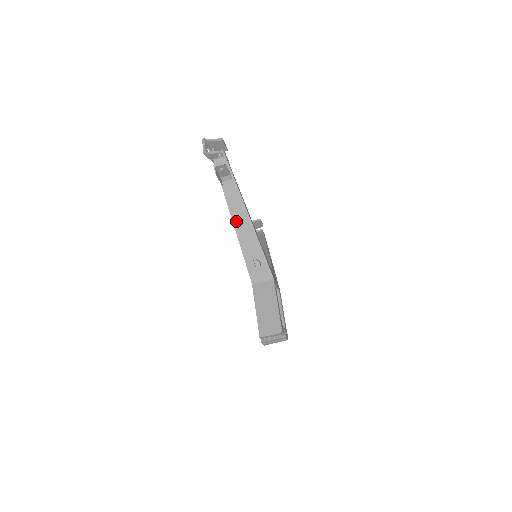
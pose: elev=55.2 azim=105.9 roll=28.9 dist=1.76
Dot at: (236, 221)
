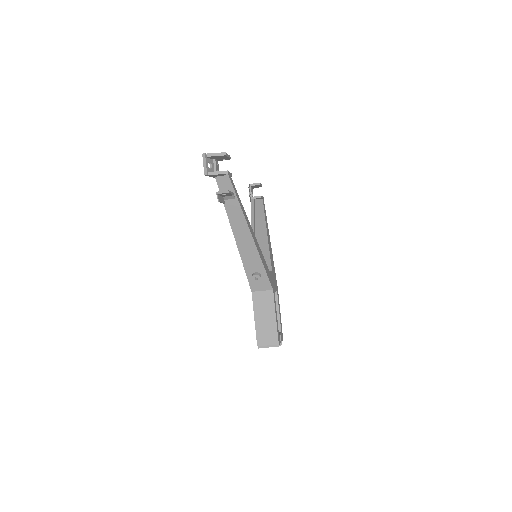
Dot at: (238, 238)
